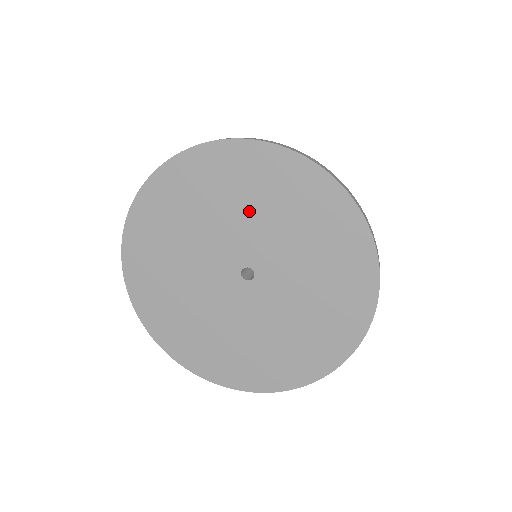
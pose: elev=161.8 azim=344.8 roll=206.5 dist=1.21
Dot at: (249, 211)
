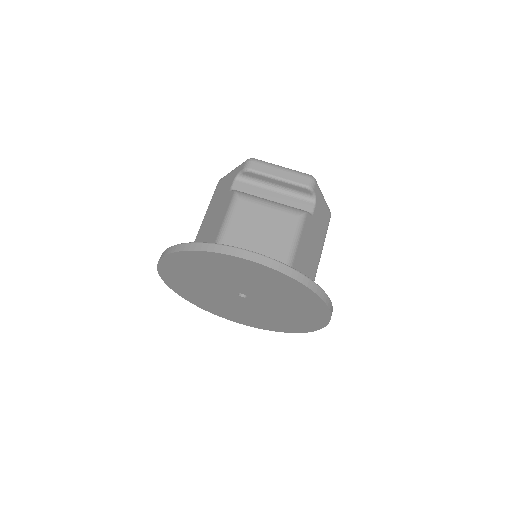
Dot at: (206, 277)
